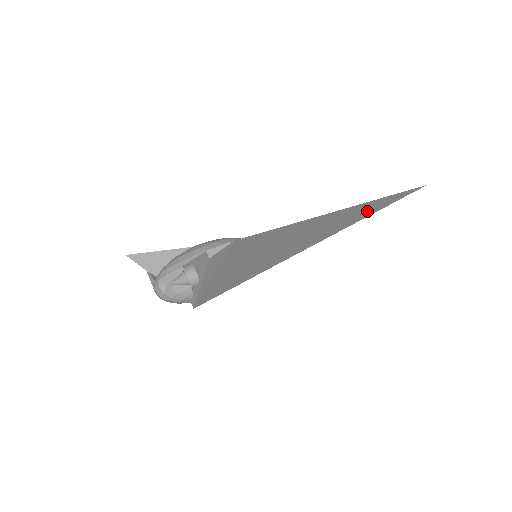
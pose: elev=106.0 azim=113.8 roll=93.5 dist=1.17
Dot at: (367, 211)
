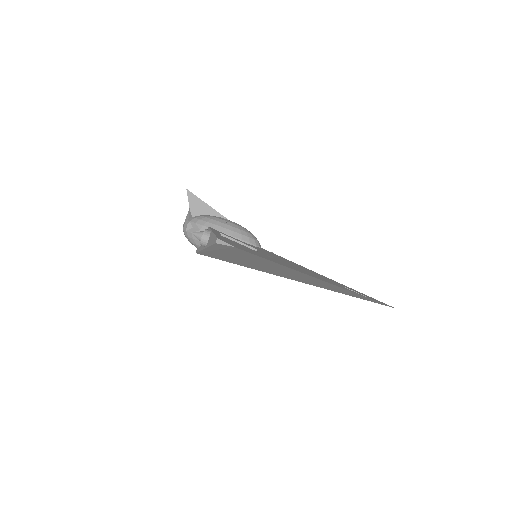
Dot at: (341, 291)
